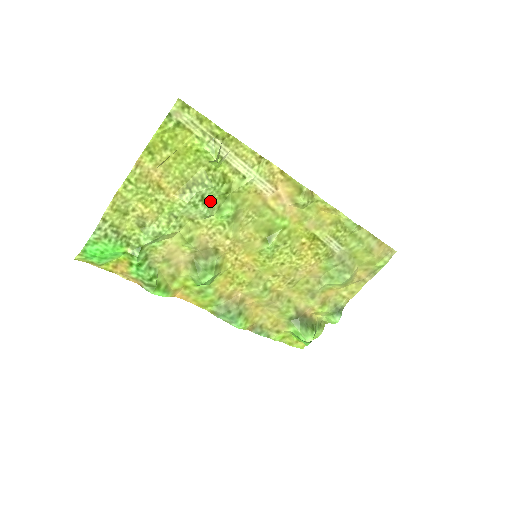
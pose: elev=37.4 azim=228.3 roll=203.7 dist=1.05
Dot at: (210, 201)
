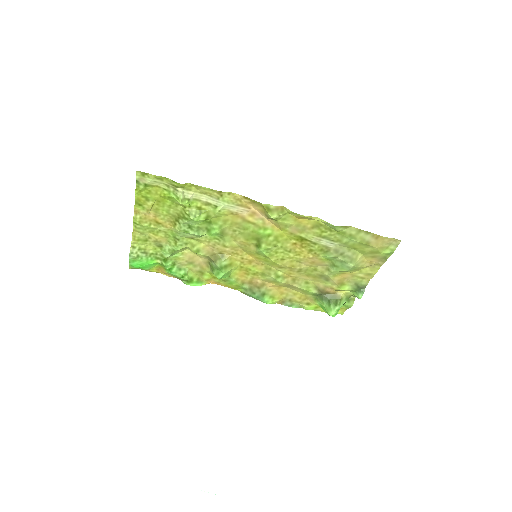
Dot at: (197, 227)
